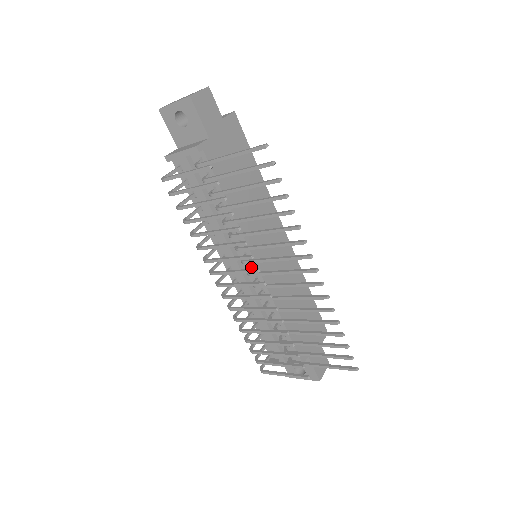
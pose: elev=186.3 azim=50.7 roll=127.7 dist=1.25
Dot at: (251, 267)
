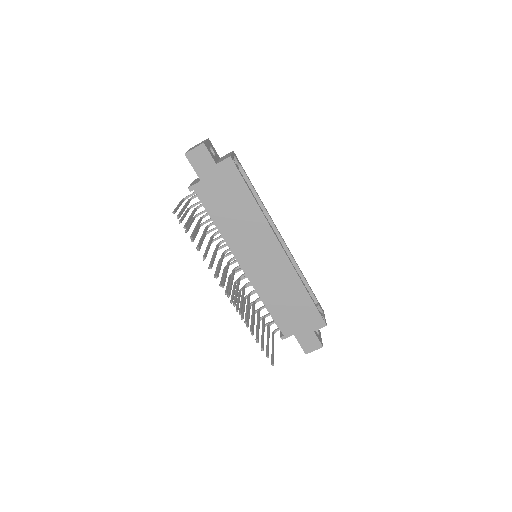
Dot at: (240, 265)
